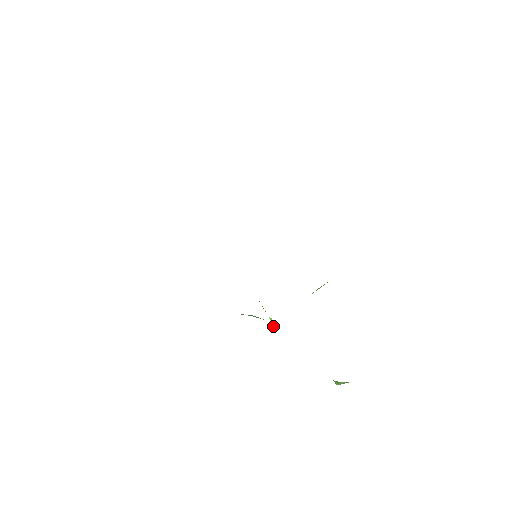
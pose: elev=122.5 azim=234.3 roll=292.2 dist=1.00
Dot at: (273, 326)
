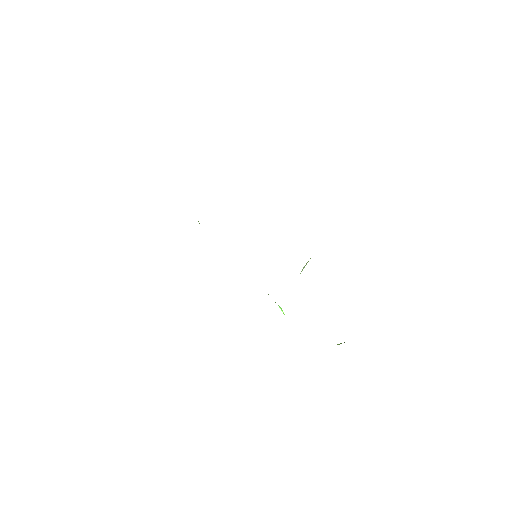
Dot at: (282, 311)
